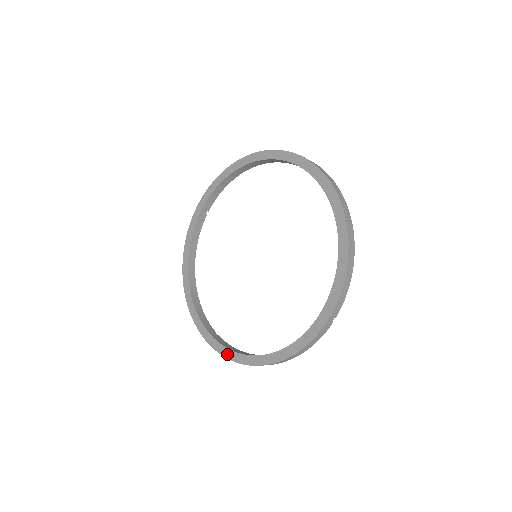
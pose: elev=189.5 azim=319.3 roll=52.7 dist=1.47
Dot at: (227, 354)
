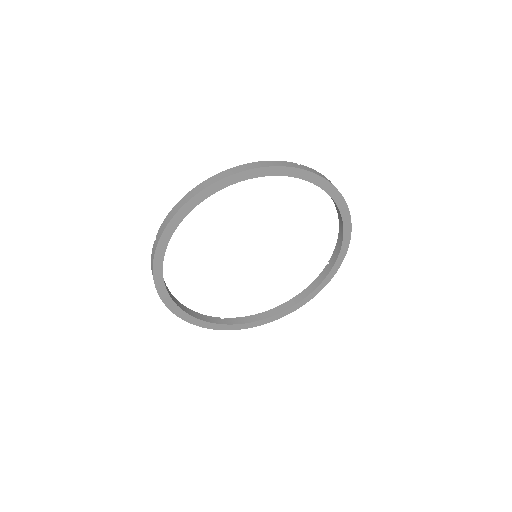
Dot at: (250, 326)
